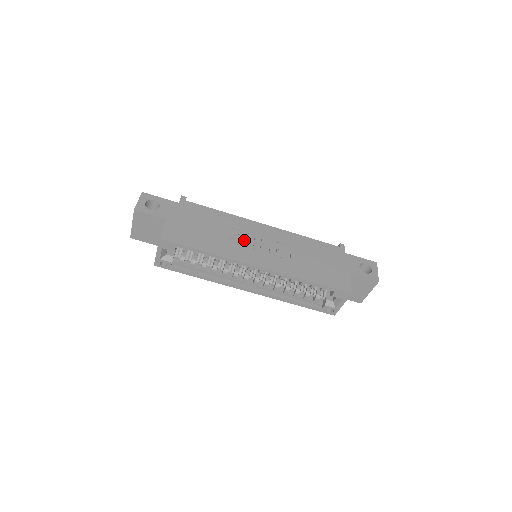
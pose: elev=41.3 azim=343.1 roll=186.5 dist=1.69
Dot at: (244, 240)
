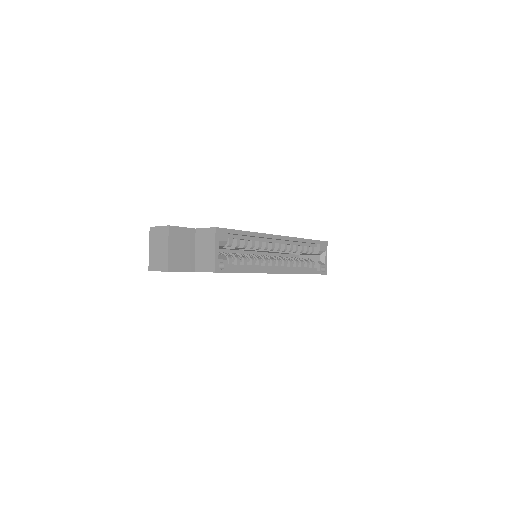
Dot at: occluded
